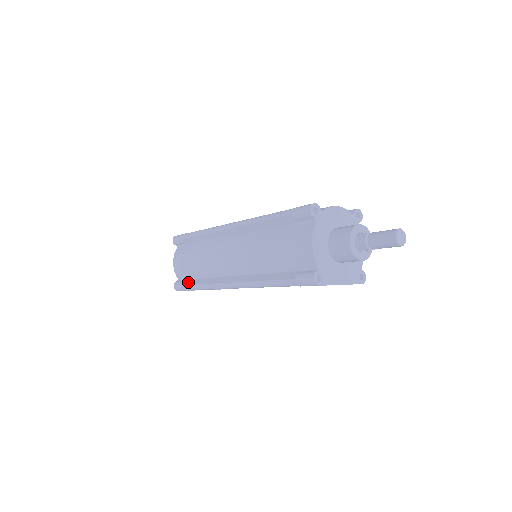
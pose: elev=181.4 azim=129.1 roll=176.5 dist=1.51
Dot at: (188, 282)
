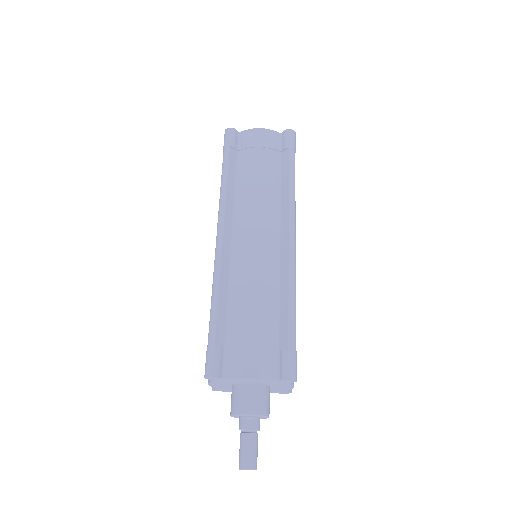
Dot at: occluded
